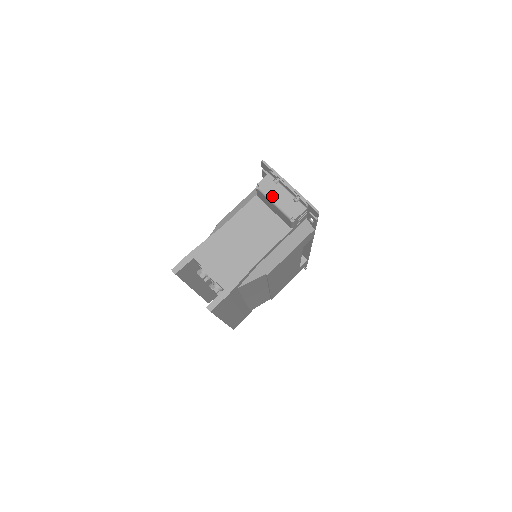
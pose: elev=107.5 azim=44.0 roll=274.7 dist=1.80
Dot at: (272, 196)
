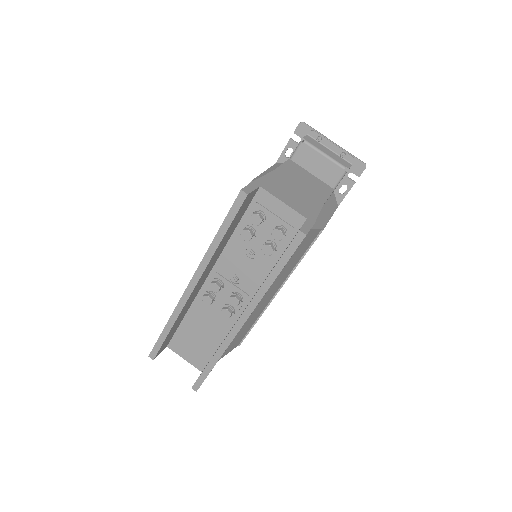
Dot at: (320, 149)
